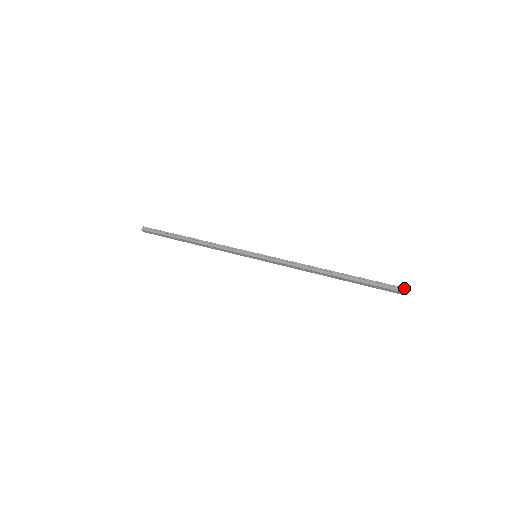
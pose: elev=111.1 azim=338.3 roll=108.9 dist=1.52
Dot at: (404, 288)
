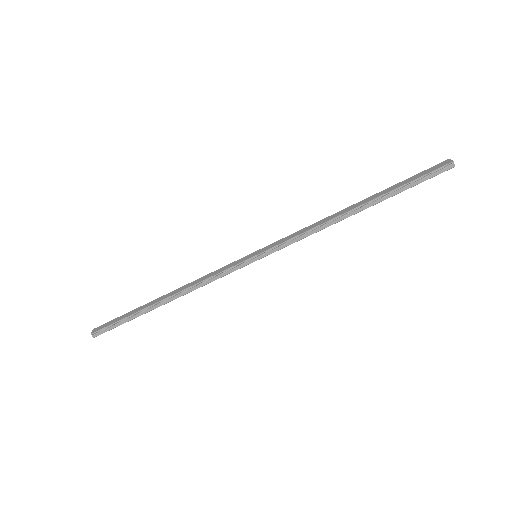
Dot at: (452, 163)
